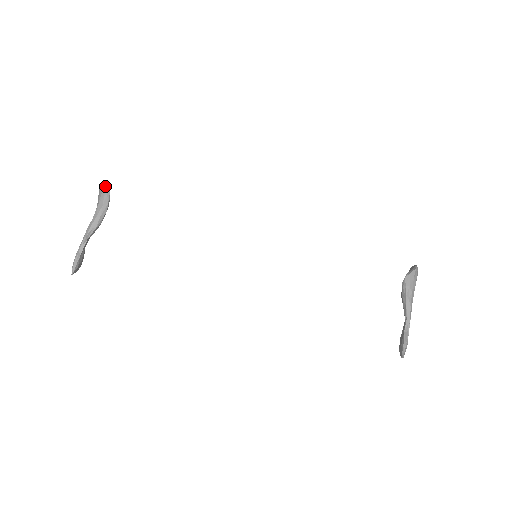
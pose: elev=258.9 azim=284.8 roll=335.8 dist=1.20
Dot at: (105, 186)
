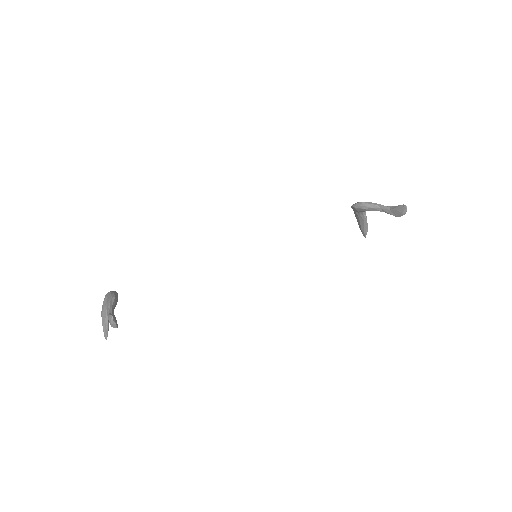
Dot at: occluded
